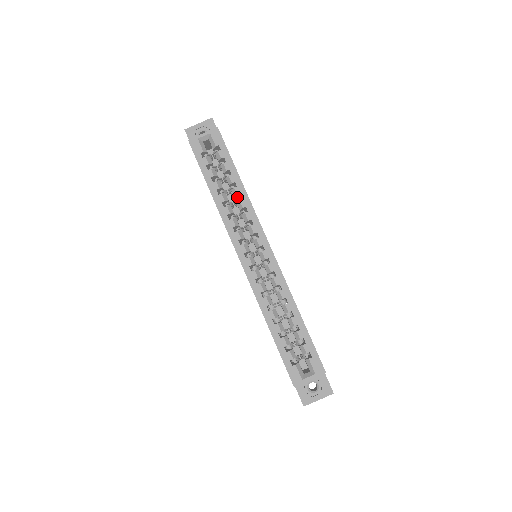
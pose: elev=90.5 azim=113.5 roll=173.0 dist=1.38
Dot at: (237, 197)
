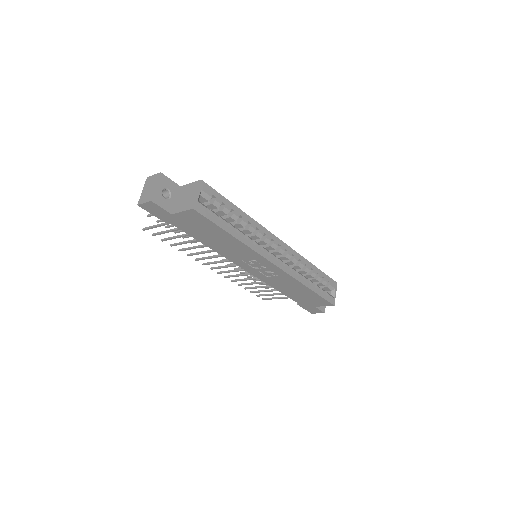
Dot at: (243, 225)
